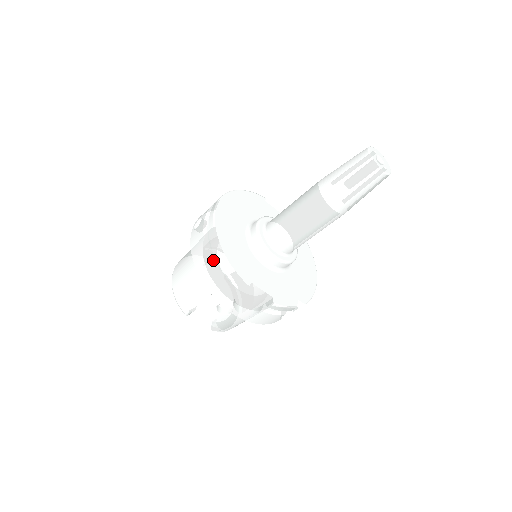
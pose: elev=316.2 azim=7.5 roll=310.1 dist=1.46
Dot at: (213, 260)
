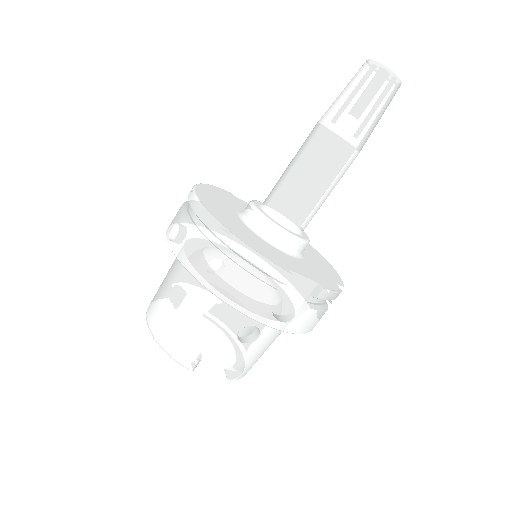
Dot at: (226, 259)
